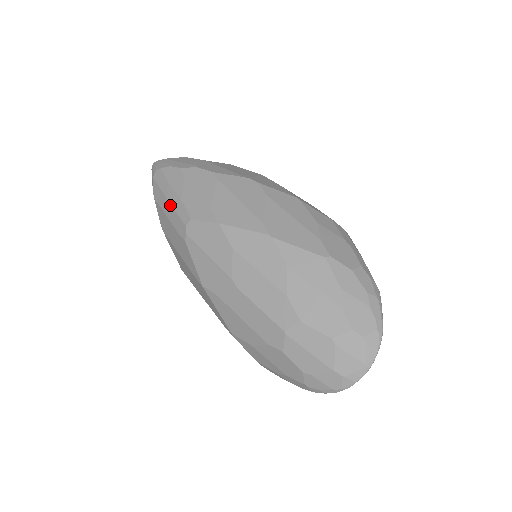
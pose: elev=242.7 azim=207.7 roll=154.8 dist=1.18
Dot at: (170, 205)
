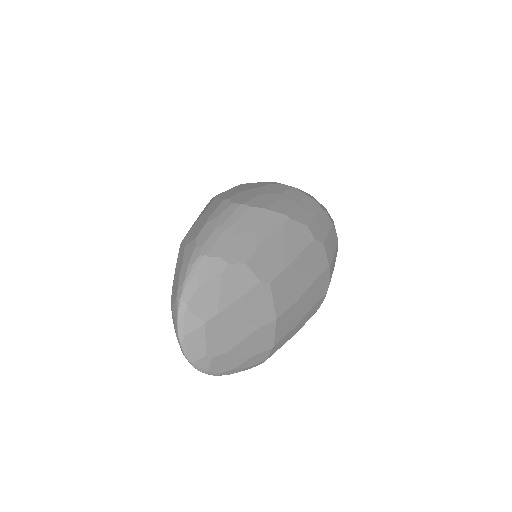
Dot at: occluded
